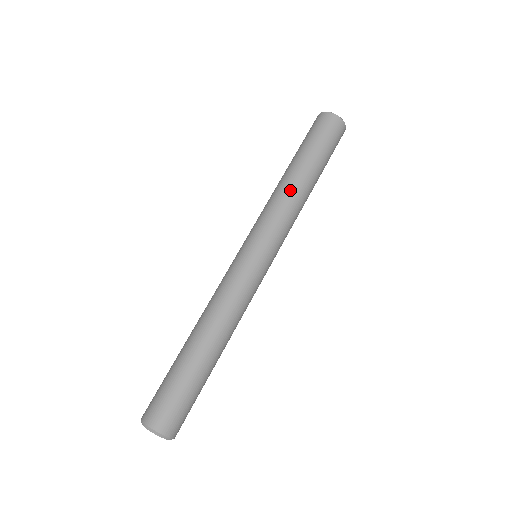
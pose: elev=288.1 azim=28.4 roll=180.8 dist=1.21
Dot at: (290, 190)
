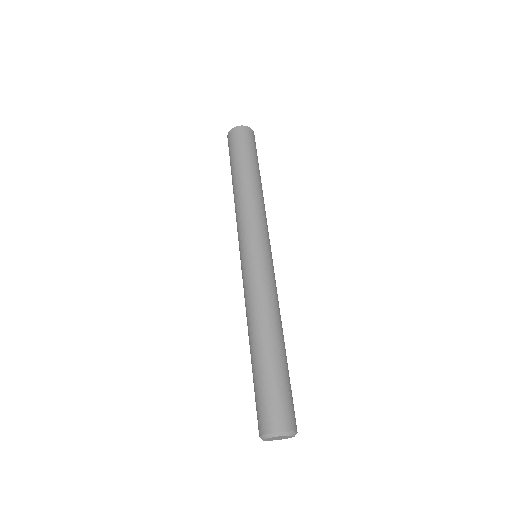
Dot at: (252, 192)
